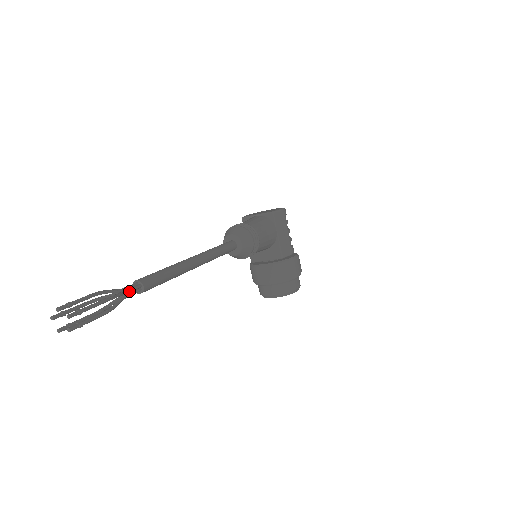
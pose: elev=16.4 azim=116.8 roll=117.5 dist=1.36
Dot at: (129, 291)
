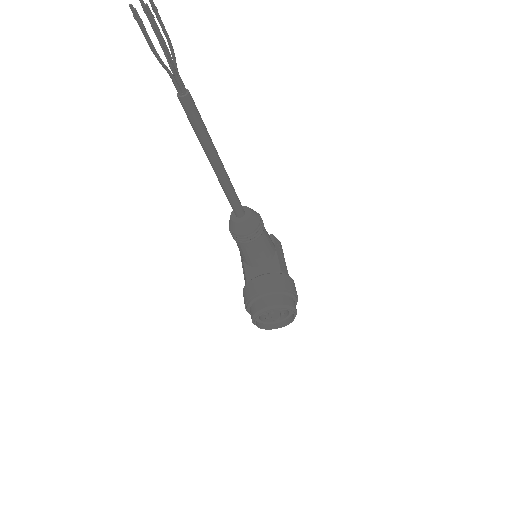
Dot at: occluded
